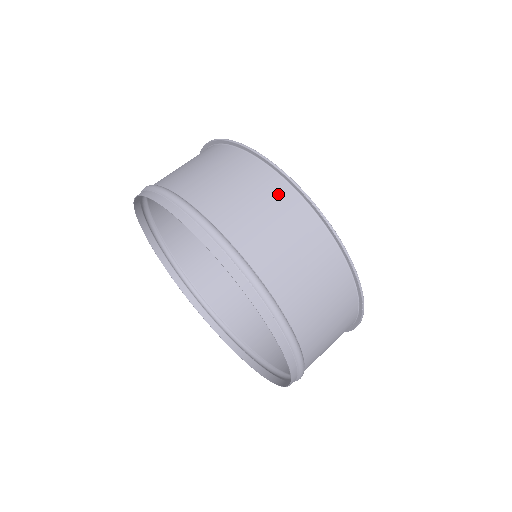
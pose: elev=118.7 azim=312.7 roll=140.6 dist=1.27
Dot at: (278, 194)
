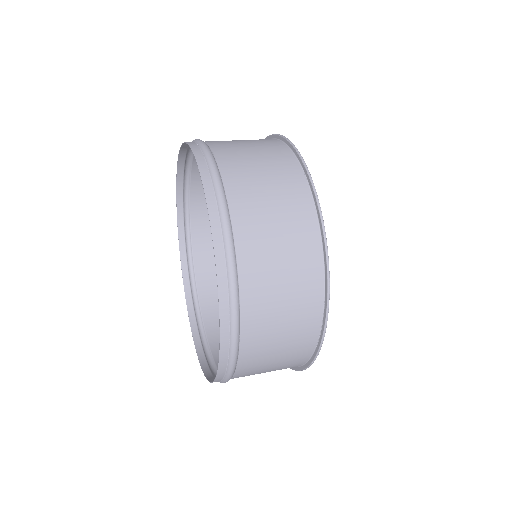
Dot at: occluded
